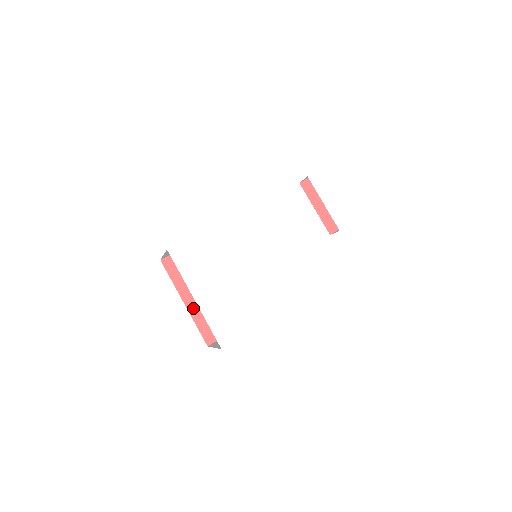
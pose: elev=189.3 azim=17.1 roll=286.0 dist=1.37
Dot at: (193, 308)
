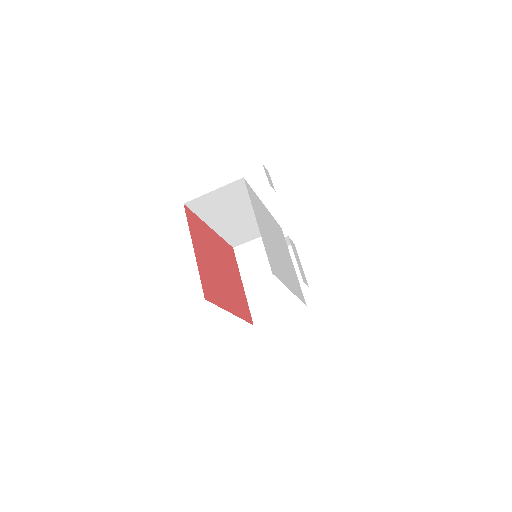
Dot at: (198, 259)
